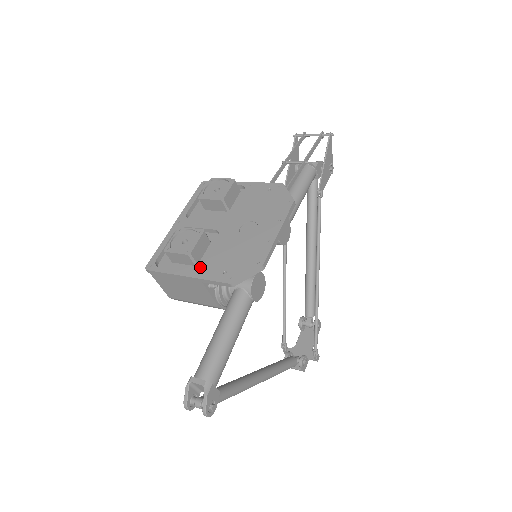
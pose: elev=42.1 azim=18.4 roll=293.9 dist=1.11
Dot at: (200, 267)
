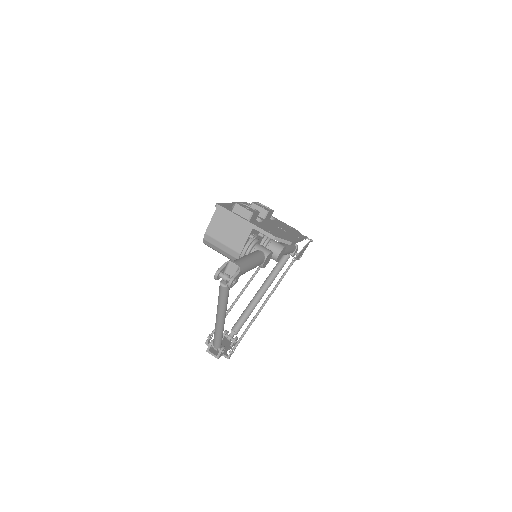
Dot at: occluded
